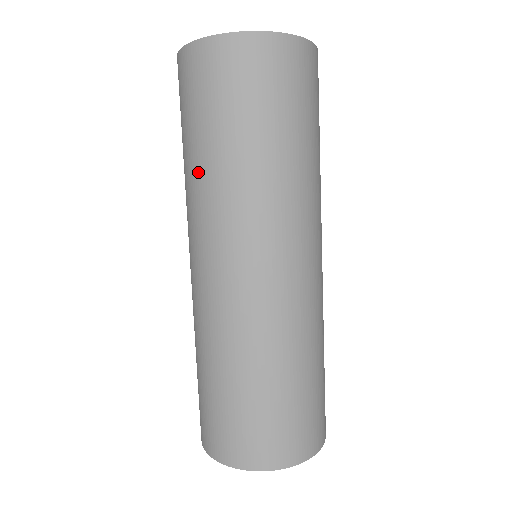
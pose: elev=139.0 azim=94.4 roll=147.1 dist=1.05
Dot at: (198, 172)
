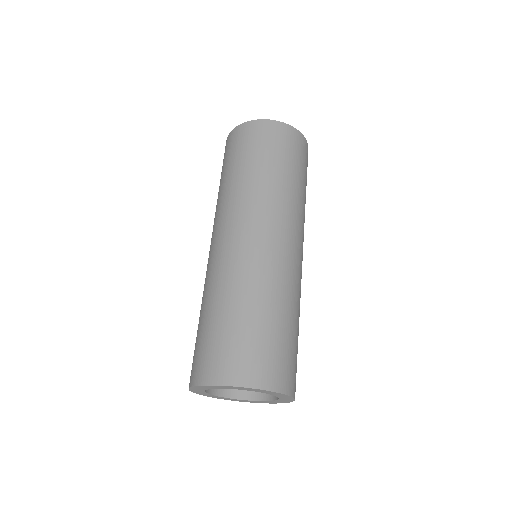
Dot at: occluded
